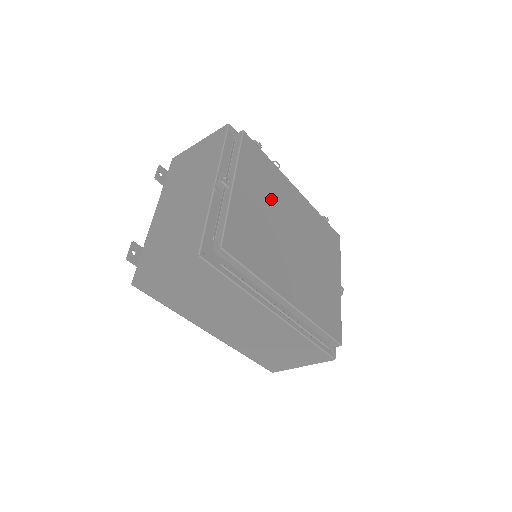
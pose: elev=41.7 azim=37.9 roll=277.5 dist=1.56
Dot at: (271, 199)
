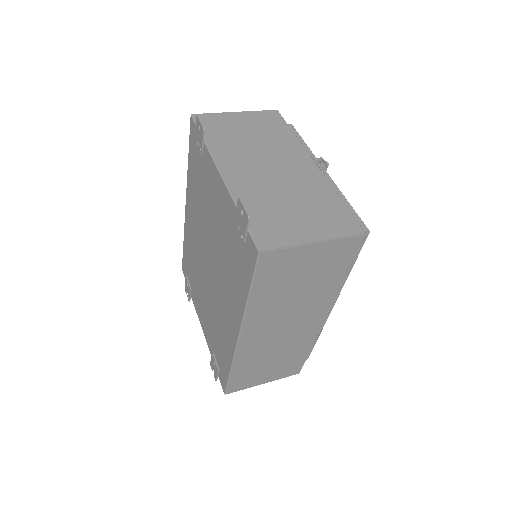
Dot at: occluded
